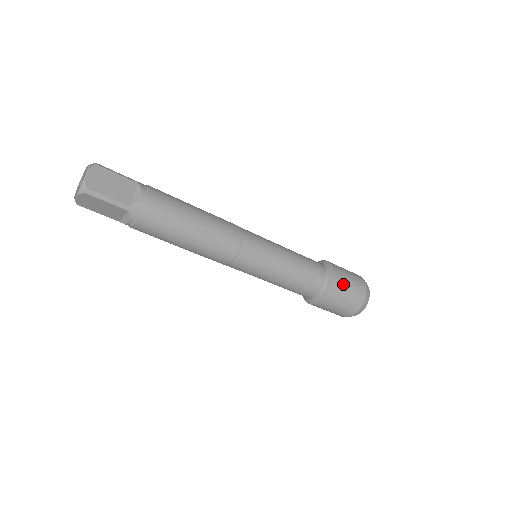
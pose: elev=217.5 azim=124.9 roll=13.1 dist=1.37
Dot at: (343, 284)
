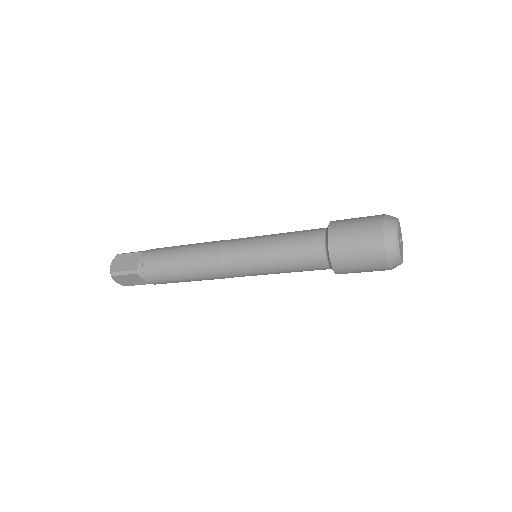
Dot at: (350, 271)
